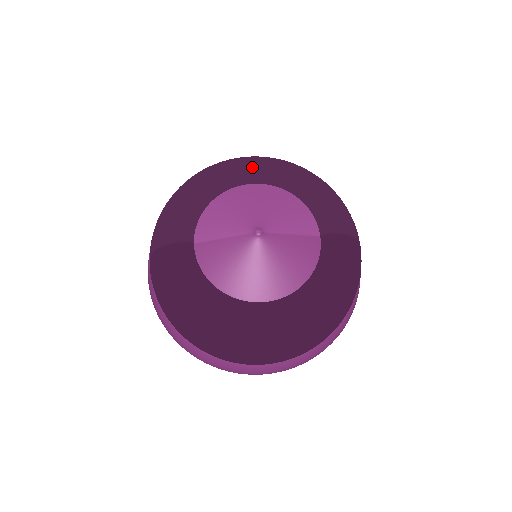
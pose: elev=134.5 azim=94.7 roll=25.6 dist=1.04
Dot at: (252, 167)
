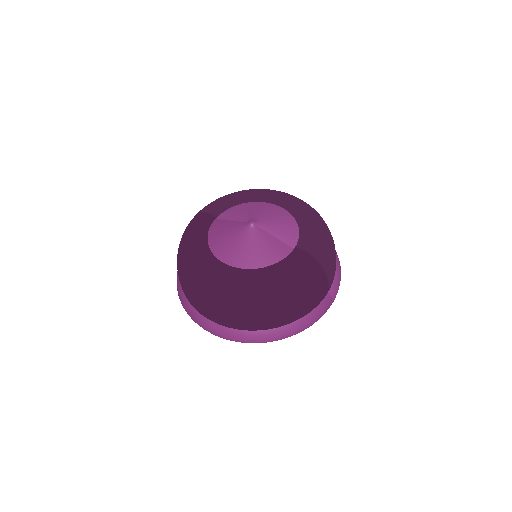
Dot at: (281, 195)
